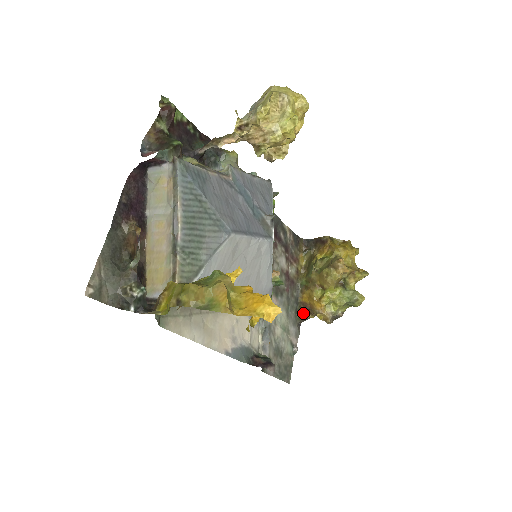
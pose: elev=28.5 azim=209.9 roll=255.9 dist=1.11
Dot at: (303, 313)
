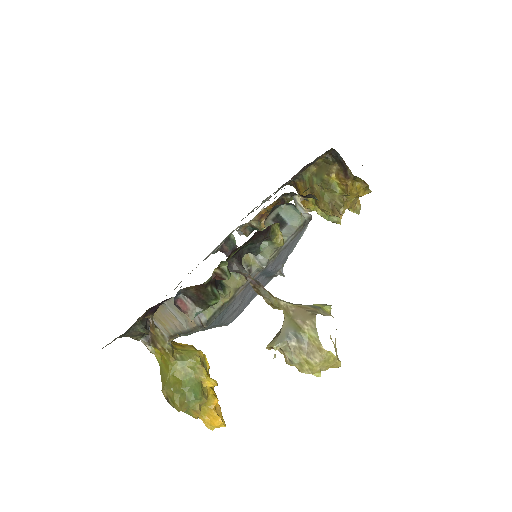
Dot at: (291, 184)
